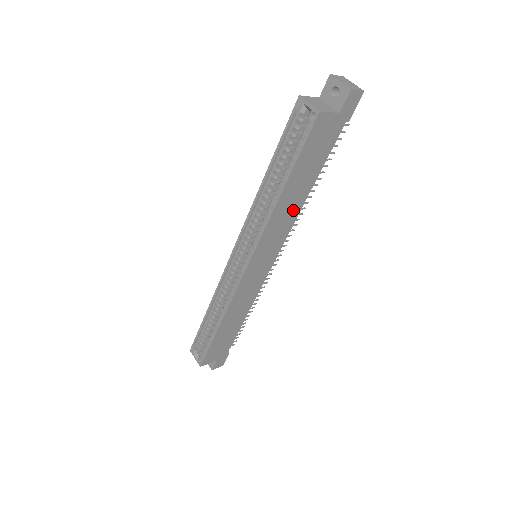
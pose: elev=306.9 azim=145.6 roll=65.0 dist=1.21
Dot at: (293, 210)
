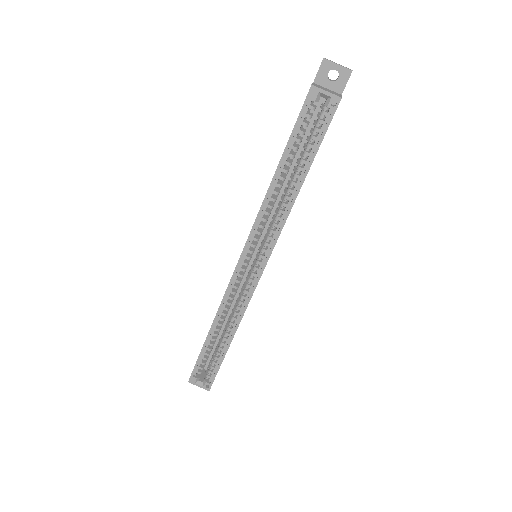
Dot at: occluded
